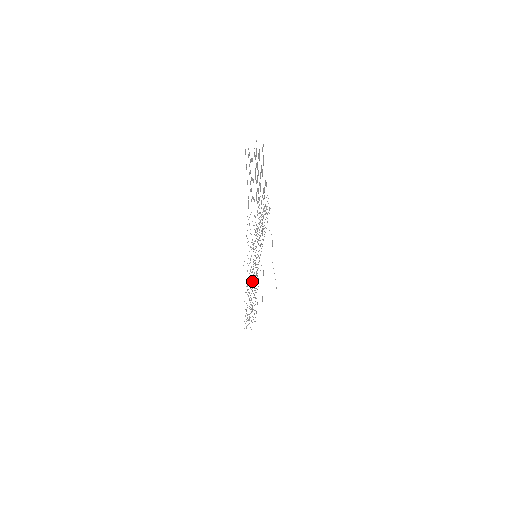
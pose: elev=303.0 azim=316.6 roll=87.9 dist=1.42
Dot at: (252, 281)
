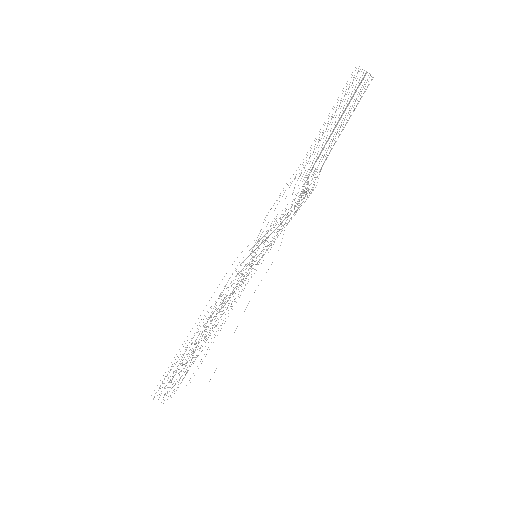
Dot at: occluded
